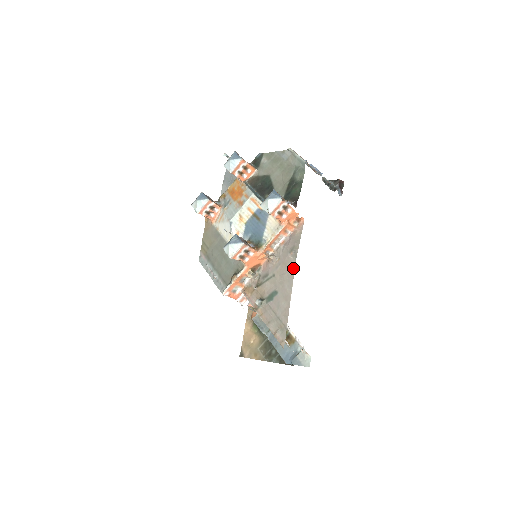
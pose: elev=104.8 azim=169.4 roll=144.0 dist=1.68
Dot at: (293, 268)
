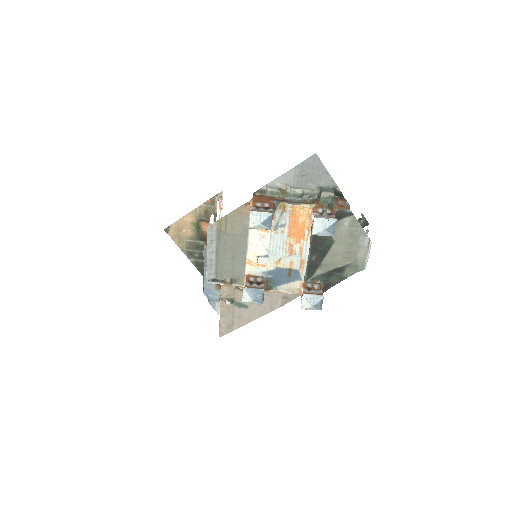
Dot at: (274, 309)
